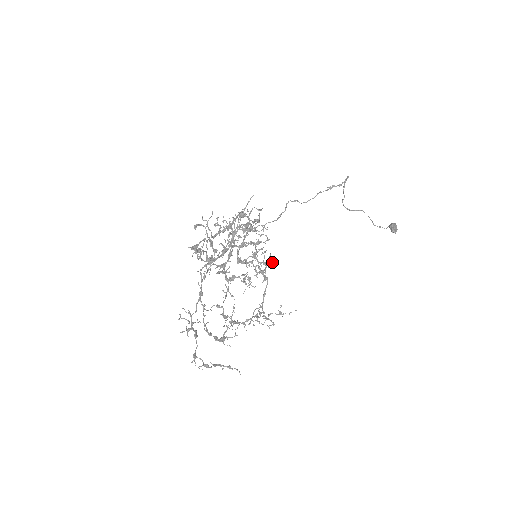
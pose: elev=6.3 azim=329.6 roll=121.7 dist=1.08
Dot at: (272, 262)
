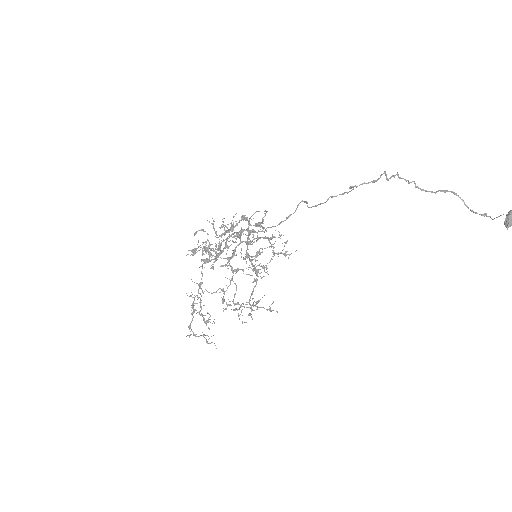
Dot at: occluded
